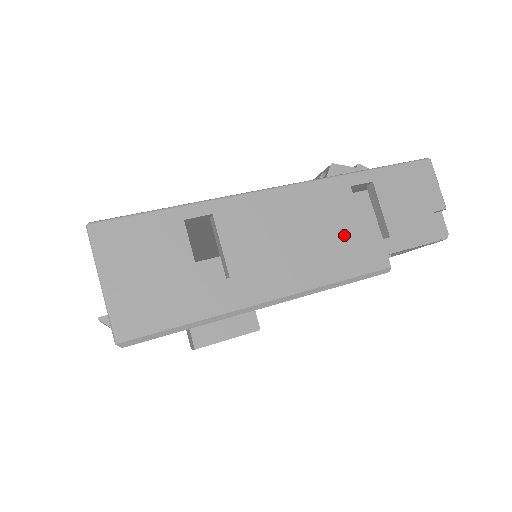
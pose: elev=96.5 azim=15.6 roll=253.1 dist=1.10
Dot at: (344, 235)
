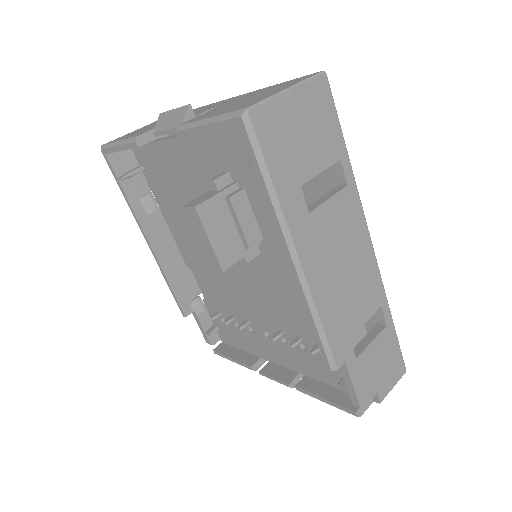
Dot at: (352, 313)
